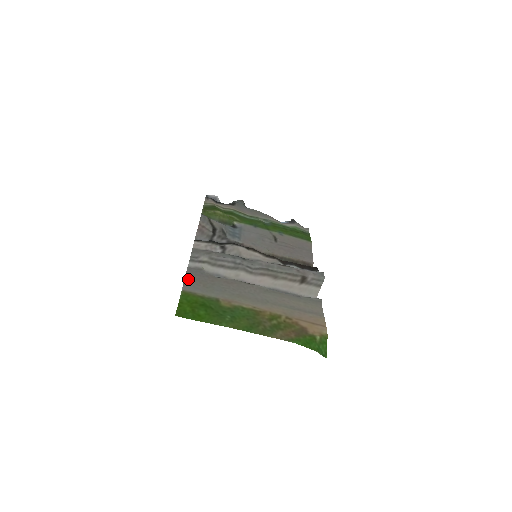
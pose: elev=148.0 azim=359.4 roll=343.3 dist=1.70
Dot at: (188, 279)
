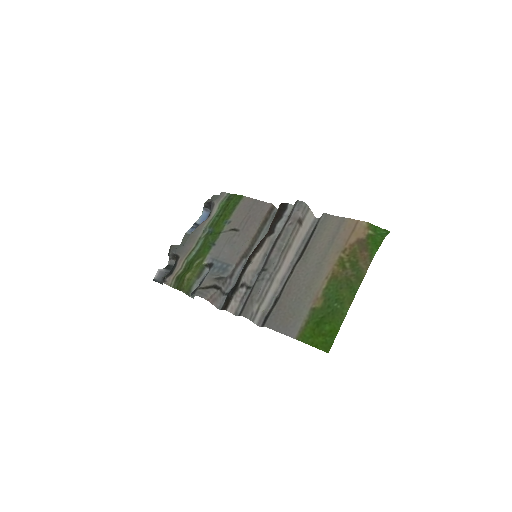
Dot at: (281, 330)
